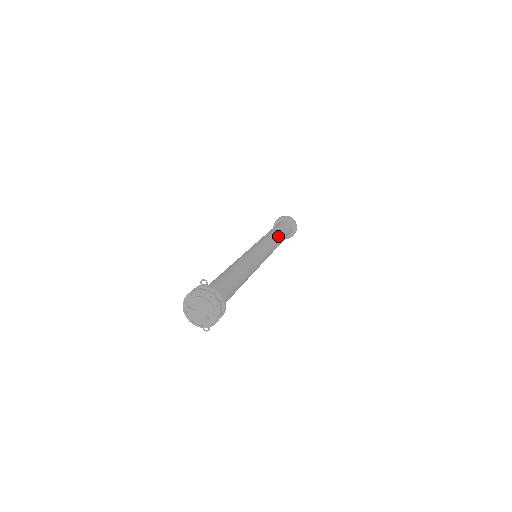
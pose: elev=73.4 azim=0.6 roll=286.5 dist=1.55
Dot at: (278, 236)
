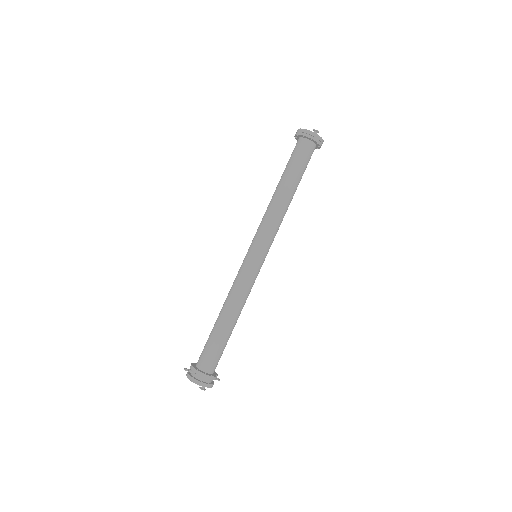
Dot at: (280, 198)
